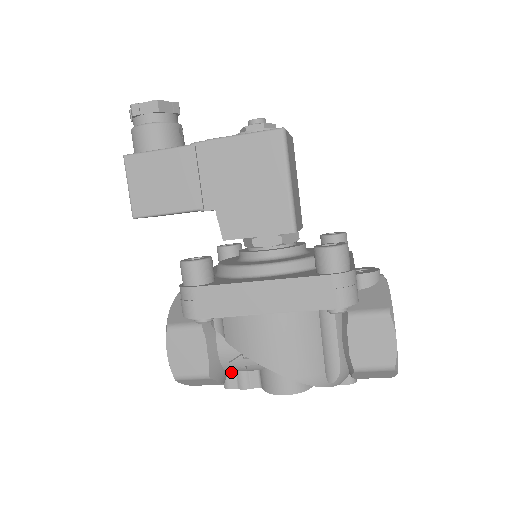
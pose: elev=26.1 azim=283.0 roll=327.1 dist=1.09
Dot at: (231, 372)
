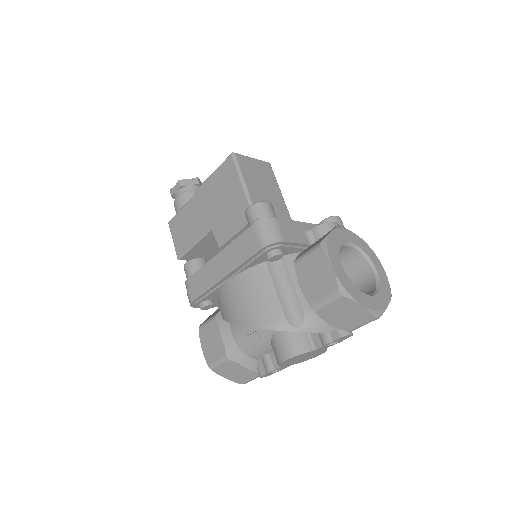
Dot at: (259, 360)
